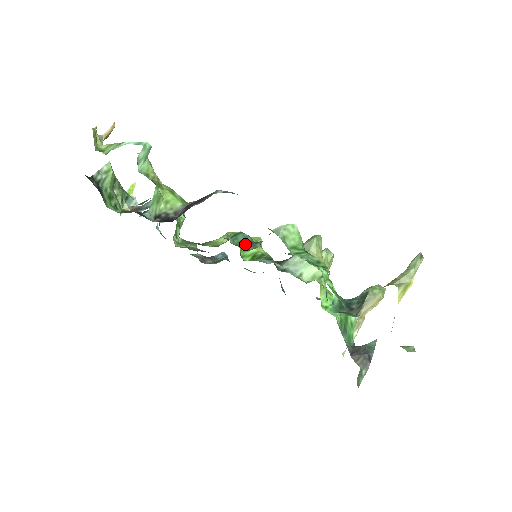
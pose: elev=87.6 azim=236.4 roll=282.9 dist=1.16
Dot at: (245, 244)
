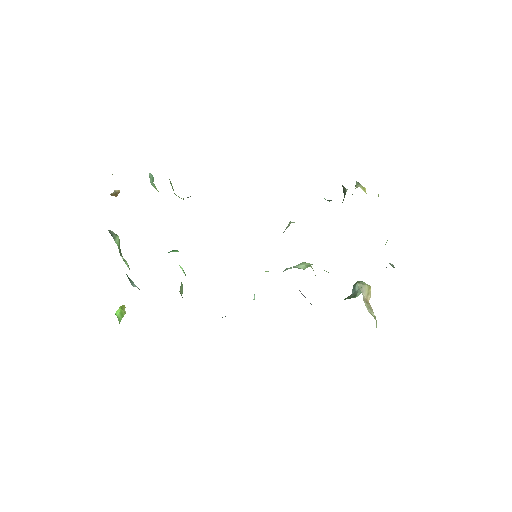
Dot at: occluded
